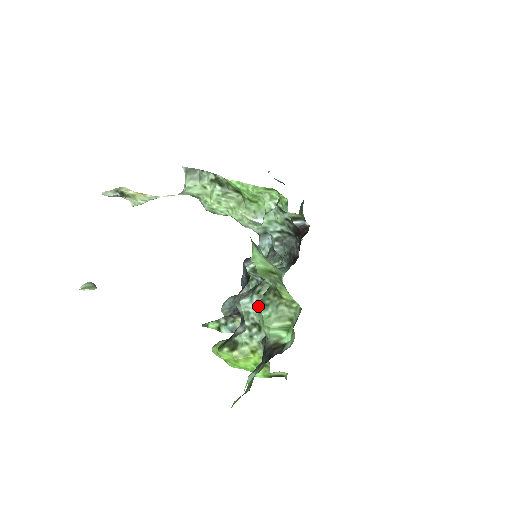
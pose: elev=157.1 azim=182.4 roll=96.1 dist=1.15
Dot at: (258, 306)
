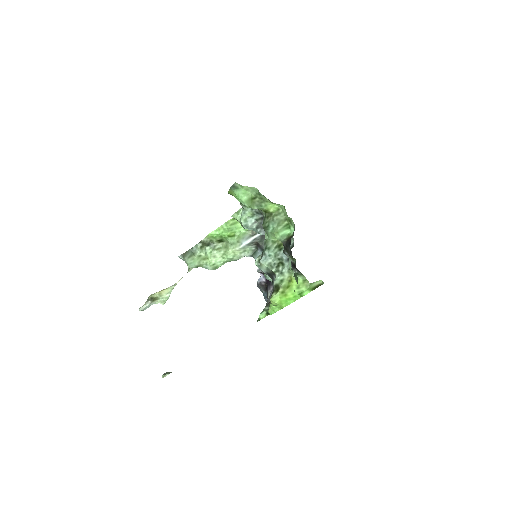
Dot at: (271, 254)
